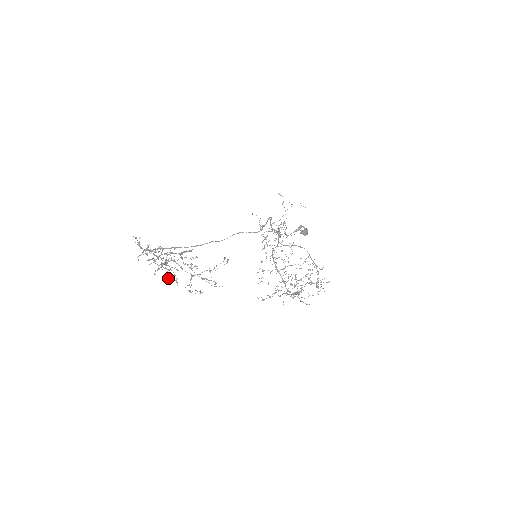
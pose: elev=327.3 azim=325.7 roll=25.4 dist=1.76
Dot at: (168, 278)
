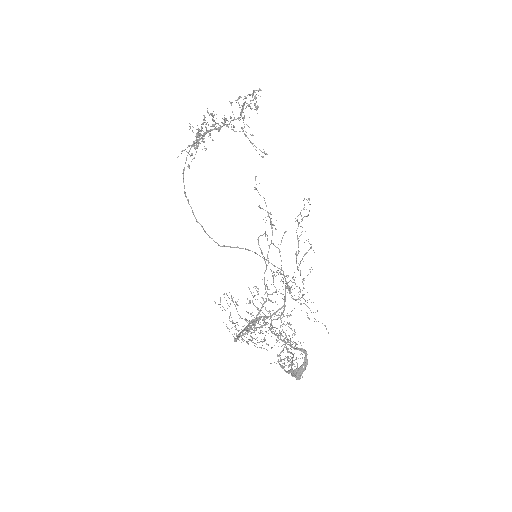
Dot at: (188, 146)
